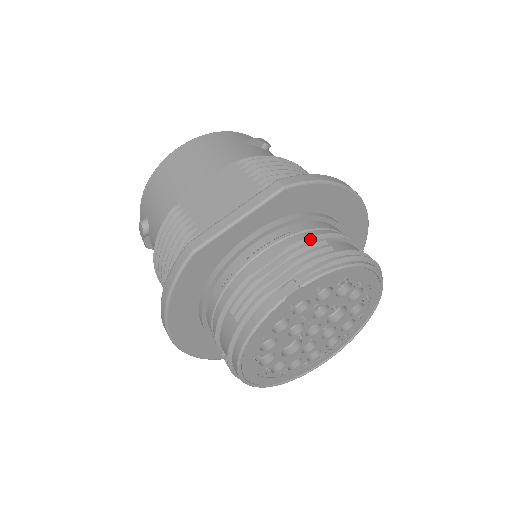
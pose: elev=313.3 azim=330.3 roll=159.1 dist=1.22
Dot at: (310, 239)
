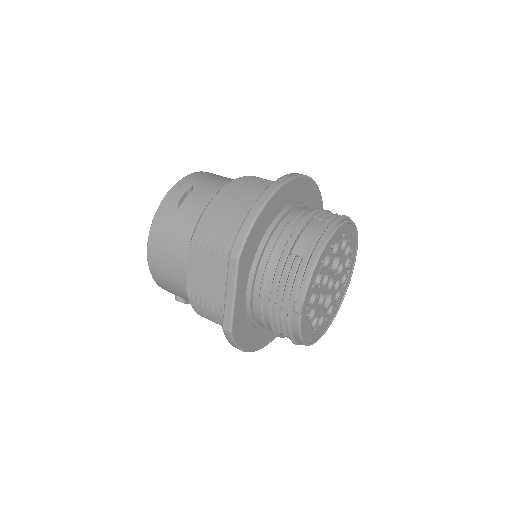
Dot at: (281, 263)
